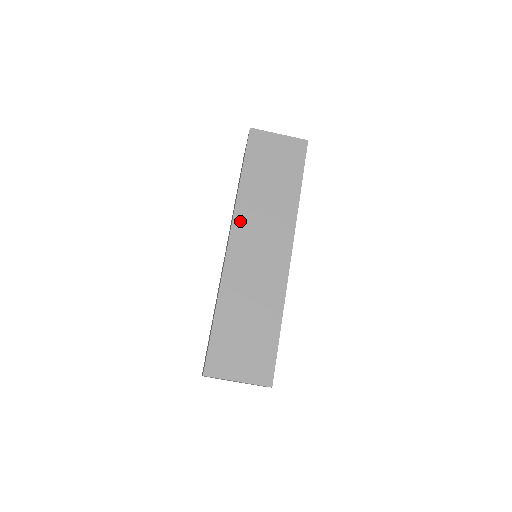
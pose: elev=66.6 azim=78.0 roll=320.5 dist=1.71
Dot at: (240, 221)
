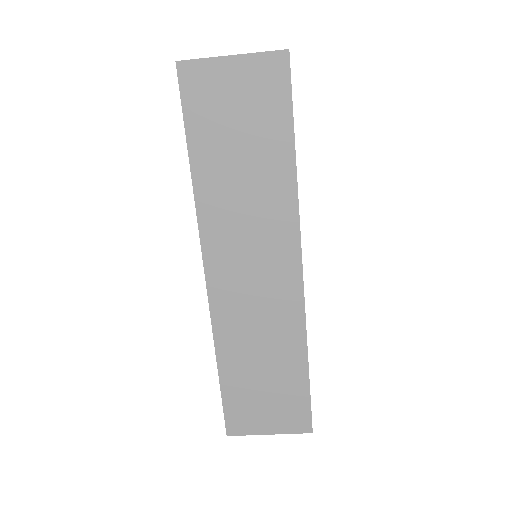
Dot at: (212, 241)
